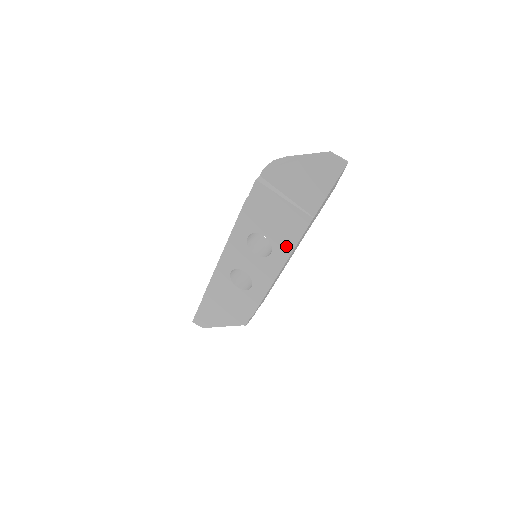
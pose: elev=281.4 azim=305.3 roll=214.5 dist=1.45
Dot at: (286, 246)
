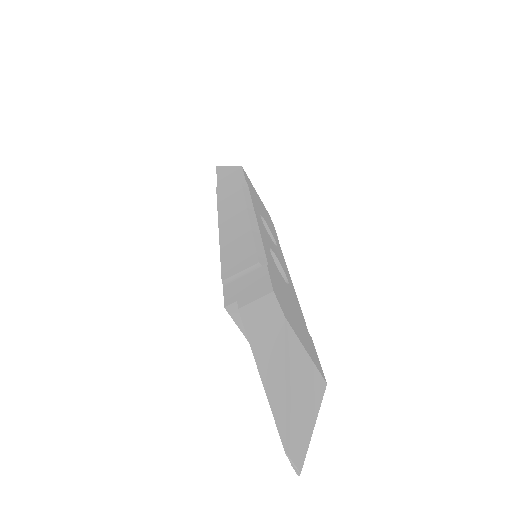
Dot at: occluded
